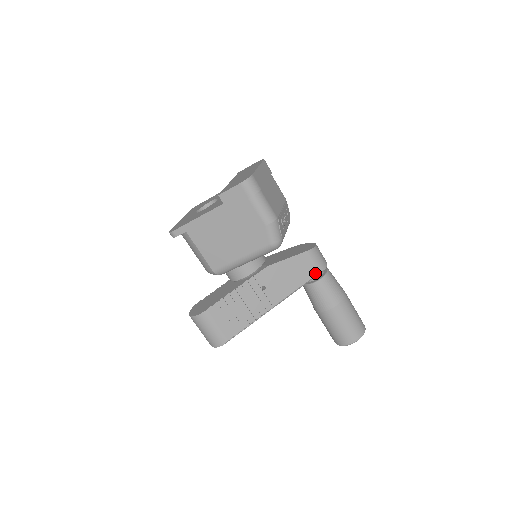
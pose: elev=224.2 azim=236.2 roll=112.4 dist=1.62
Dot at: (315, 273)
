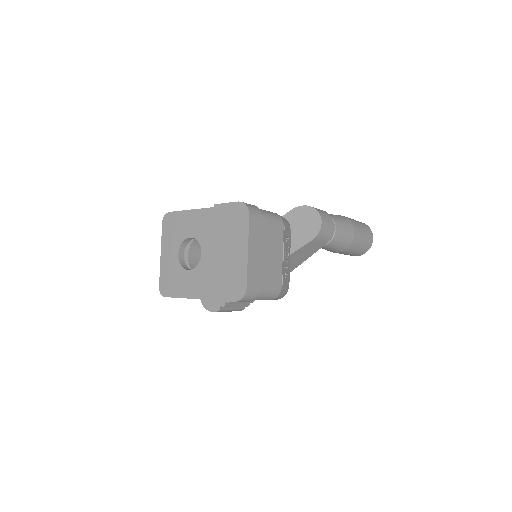
Dot at: (322, 246)
